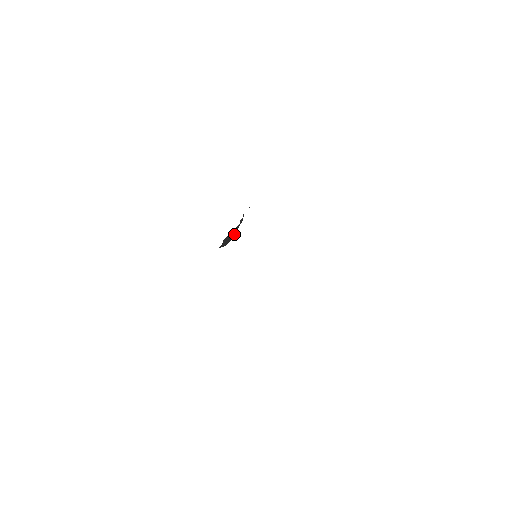
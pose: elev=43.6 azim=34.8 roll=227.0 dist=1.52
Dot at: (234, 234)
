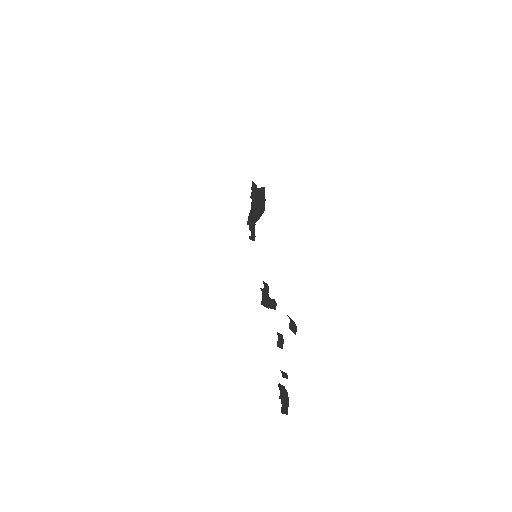
Dot at: (263, 204)
